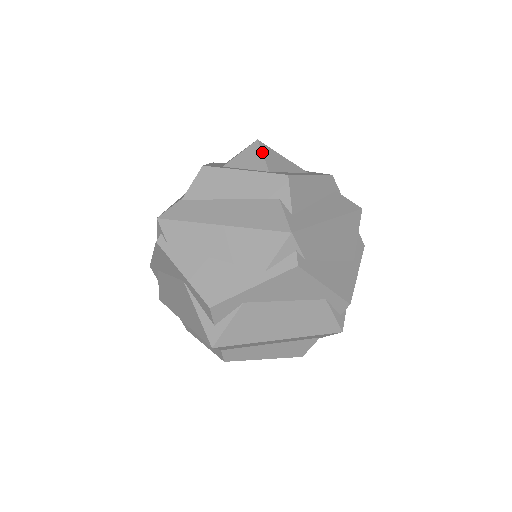
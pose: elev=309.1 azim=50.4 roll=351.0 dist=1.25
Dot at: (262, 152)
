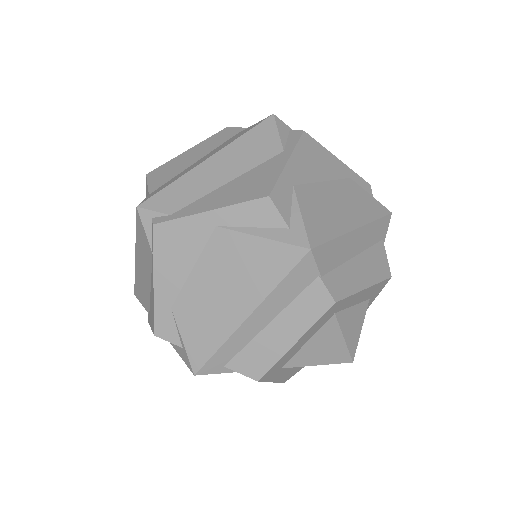
Dot at: occluded
